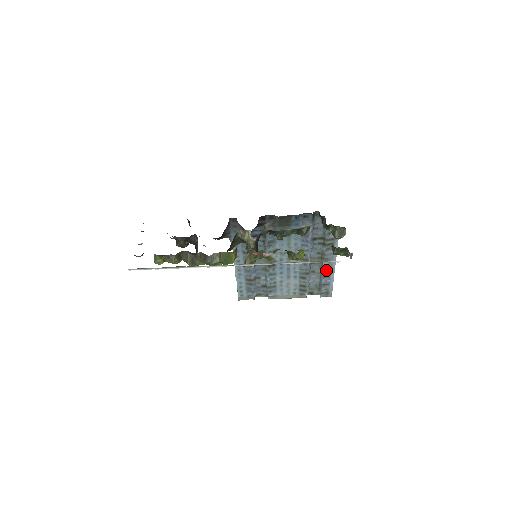
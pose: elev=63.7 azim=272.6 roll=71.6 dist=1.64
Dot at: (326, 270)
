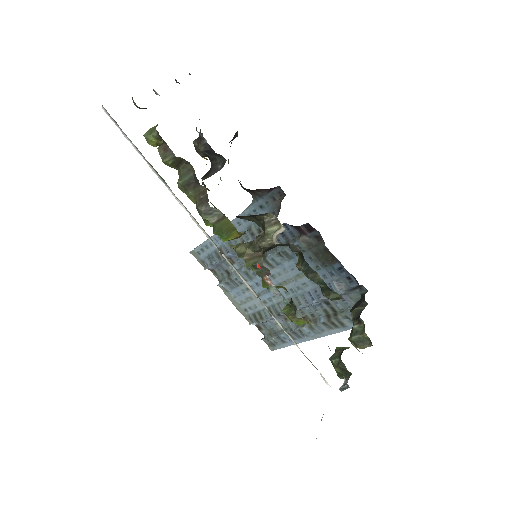
Dot at: (298, 332)
